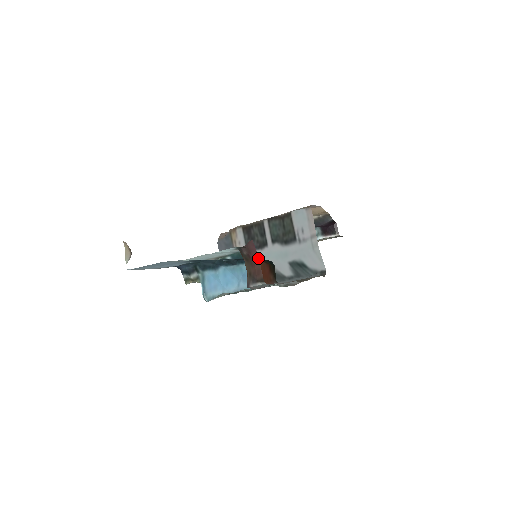
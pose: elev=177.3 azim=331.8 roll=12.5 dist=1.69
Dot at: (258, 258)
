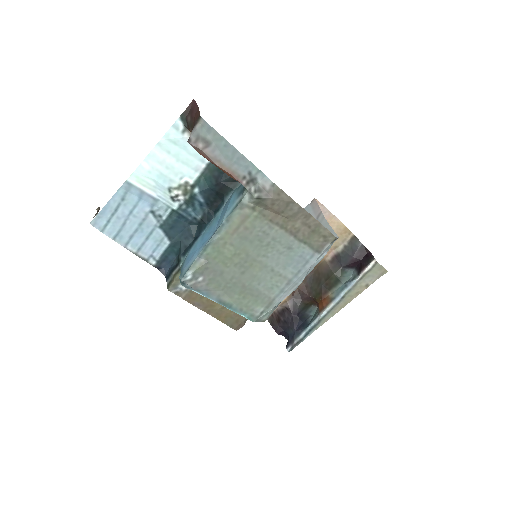
Dot at: (198, 109)
